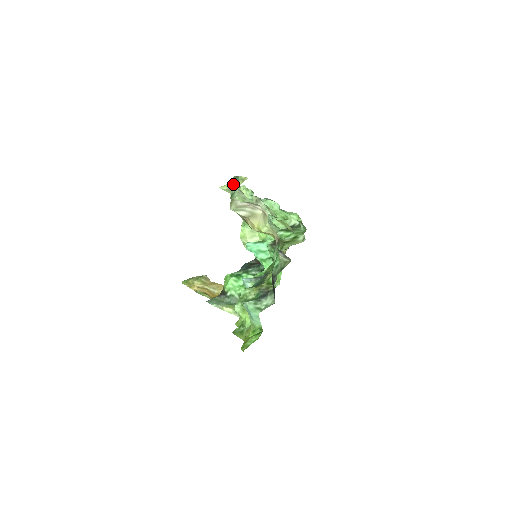
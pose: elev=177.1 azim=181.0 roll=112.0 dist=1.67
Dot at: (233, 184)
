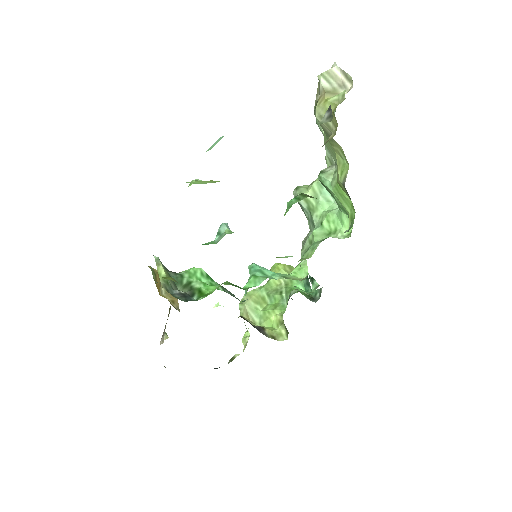
Dot at: occluded
